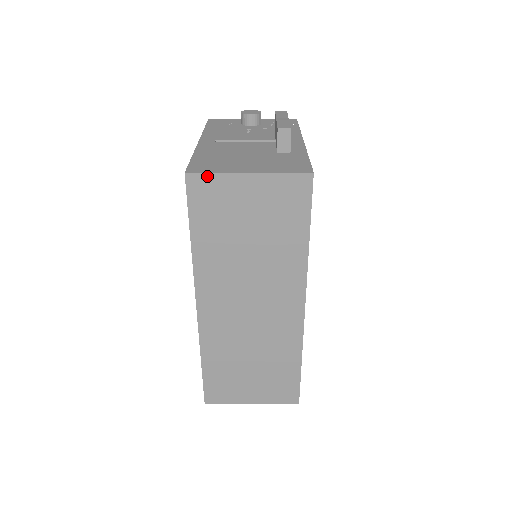
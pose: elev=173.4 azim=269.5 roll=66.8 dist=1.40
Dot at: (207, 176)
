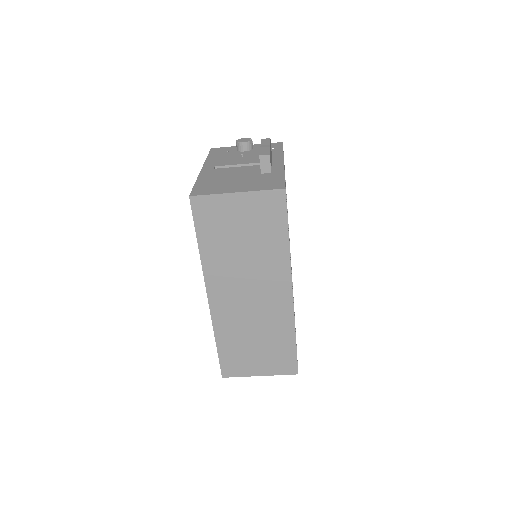
Dot at: (206, 197)
